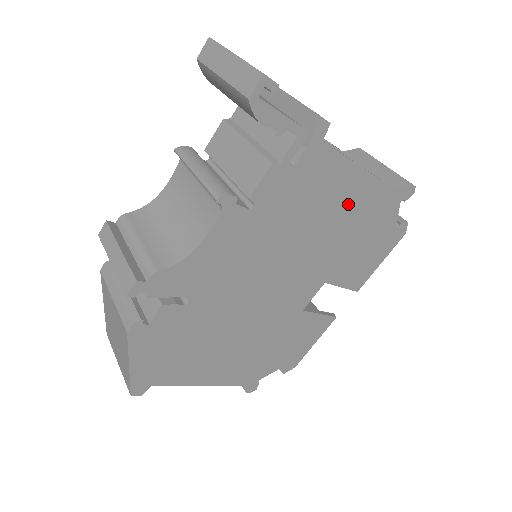
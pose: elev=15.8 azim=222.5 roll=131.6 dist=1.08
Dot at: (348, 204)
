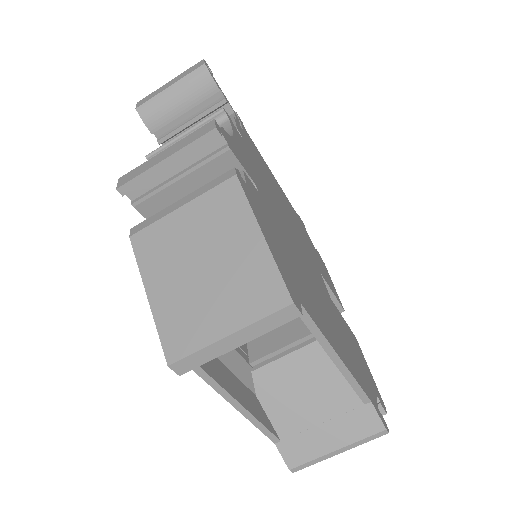
Dot at: (283, 197)
